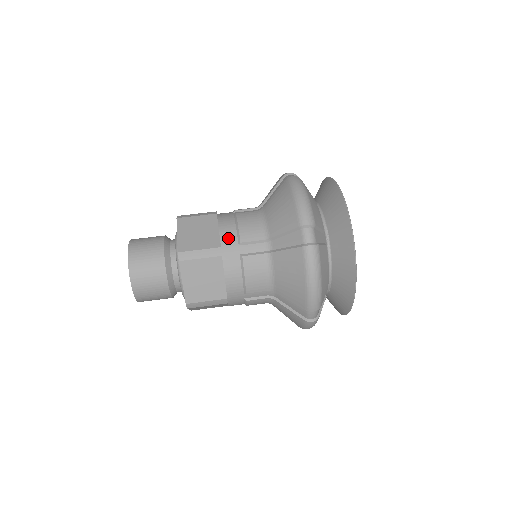
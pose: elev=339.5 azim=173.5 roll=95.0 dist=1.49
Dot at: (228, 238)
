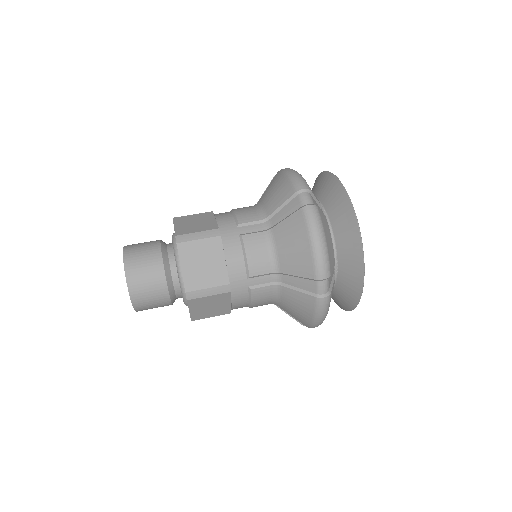
Dot at: (226, 223)
